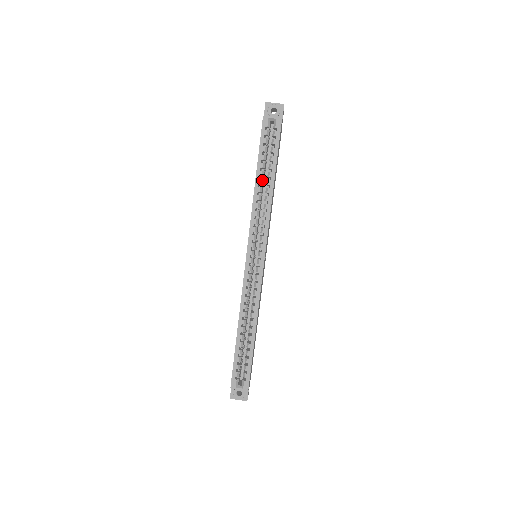
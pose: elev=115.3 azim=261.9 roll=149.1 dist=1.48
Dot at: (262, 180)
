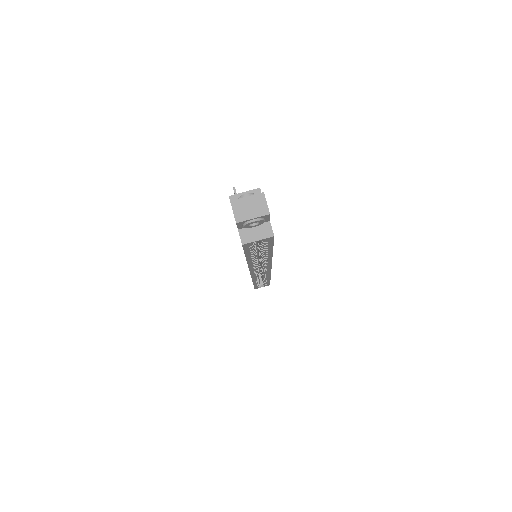
Dot at: (255, 257)
